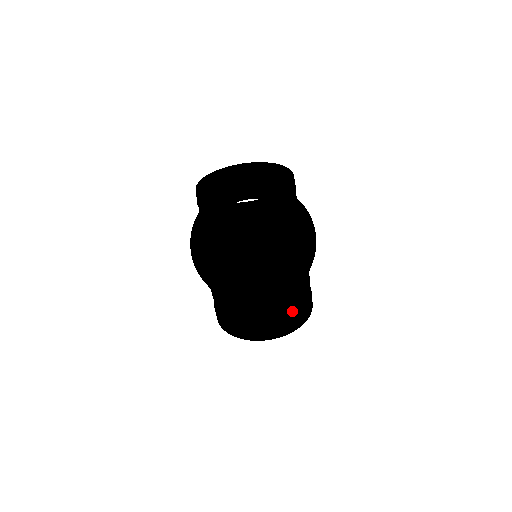
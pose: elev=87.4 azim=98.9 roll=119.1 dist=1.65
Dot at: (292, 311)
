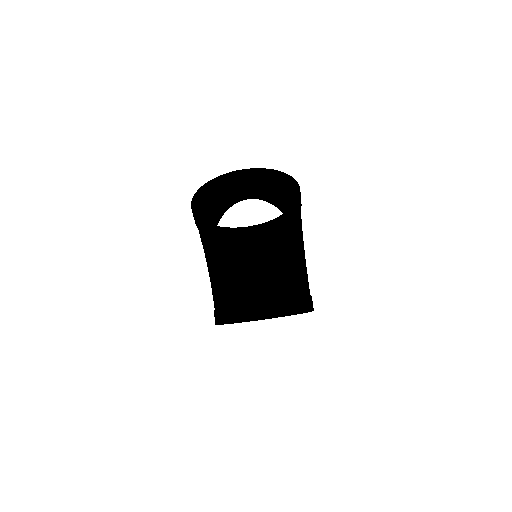
Dot at: (287, 290)
